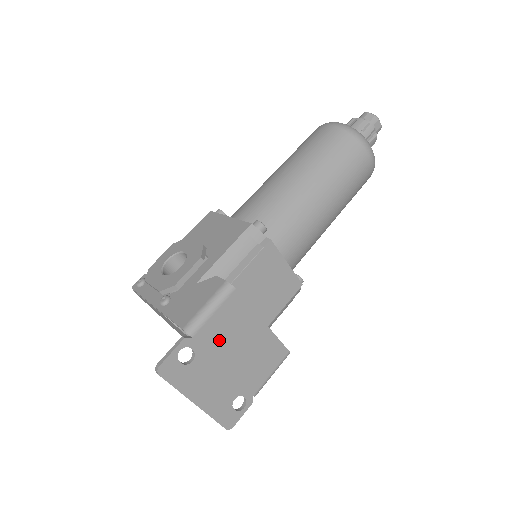
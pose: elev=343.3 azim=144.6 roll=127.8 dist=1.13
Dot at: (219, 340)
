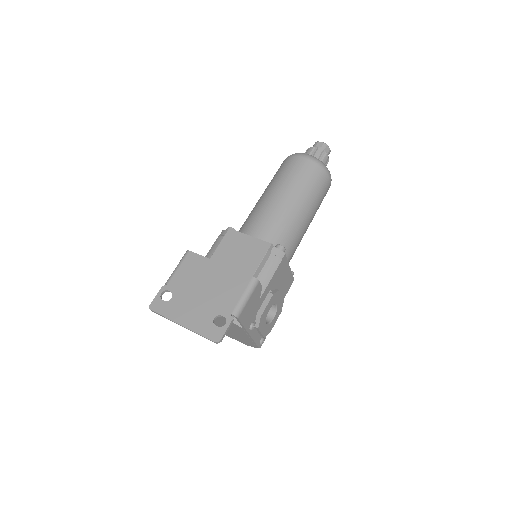
Dot at: (188, 282)
